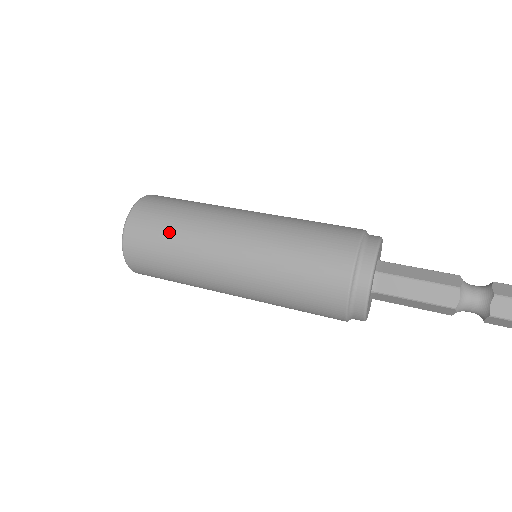
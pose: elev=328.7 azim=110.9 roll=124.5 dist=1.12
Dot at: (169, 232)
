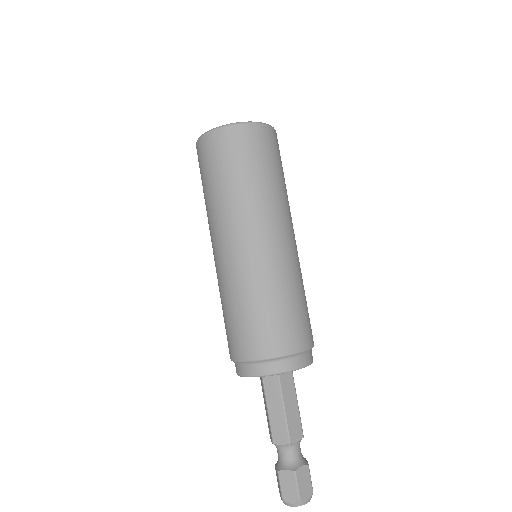
Dot at: (236, 175)
